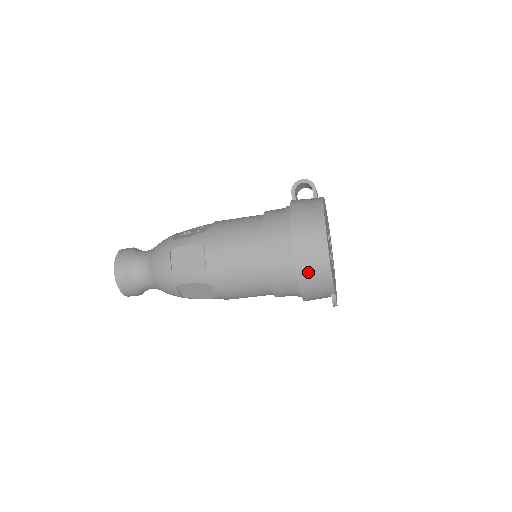
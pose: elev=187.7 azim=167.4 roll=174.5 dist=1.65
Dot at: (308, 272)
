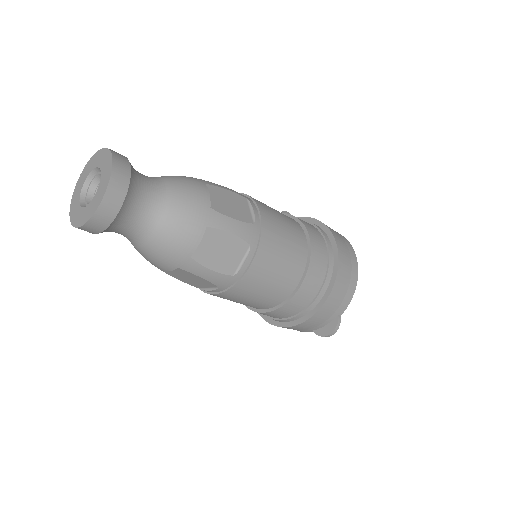
Dot at: (344, 274)
